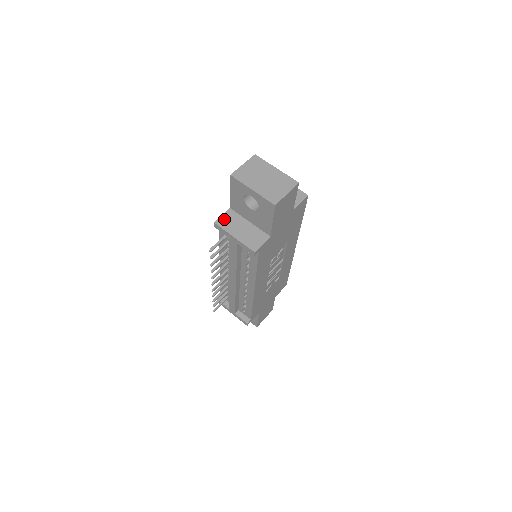
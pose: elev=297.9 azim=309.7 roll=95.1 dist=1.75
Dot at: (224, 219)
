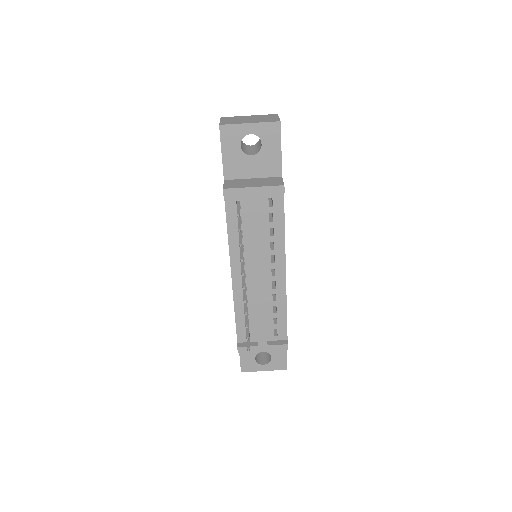
Dot at: (229, 185)
